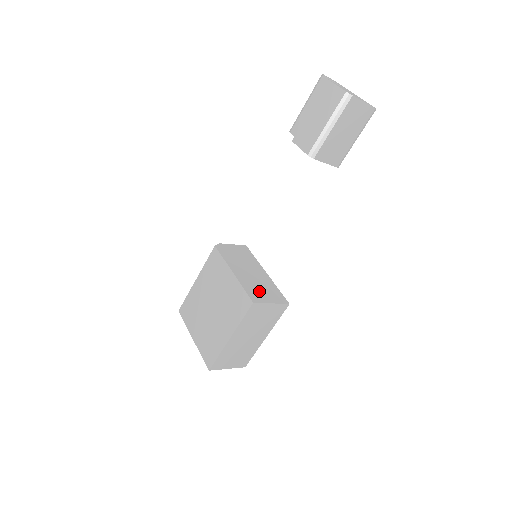
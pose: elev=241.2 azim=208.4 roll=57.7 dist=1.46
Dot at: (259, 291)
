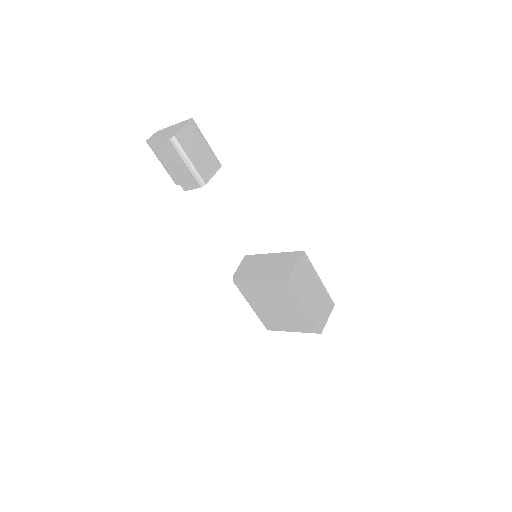
Dot at: (282, 269)
